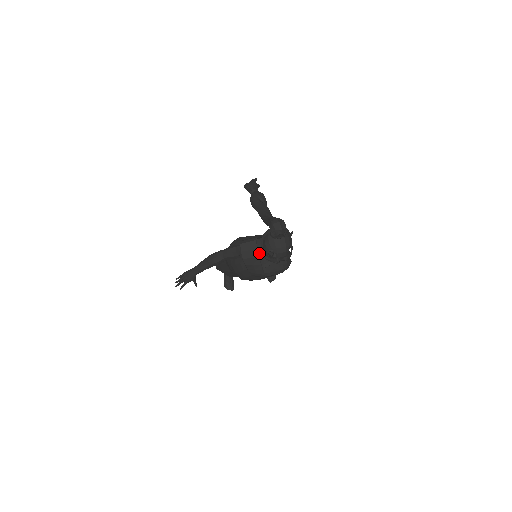
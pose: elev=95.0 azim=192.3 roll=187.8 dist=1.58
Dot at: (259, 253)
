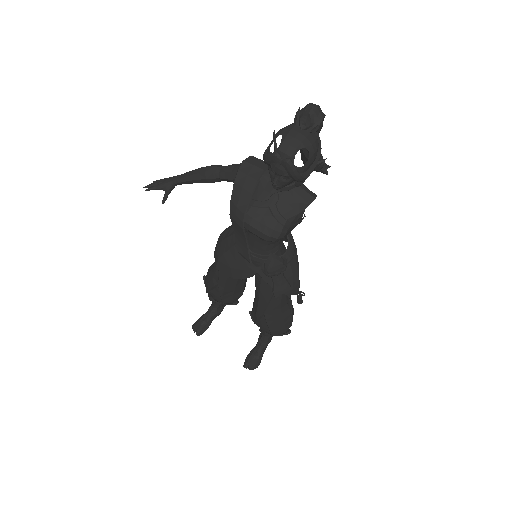
Dot at: (262, 181)
